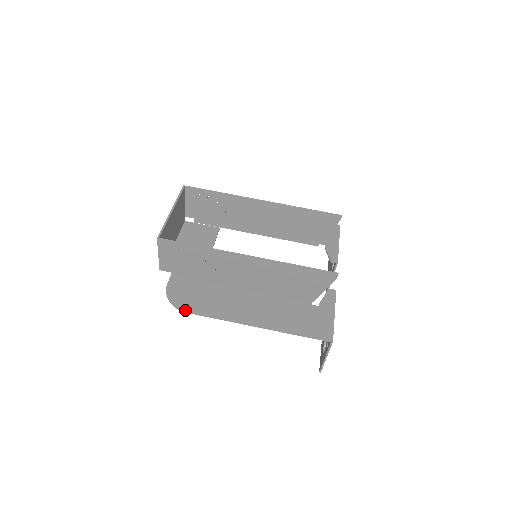
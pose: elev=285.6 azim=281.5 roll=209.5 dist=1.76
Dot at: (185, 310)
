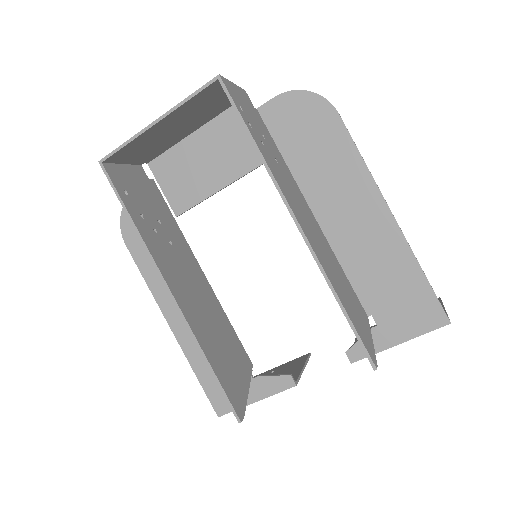
Dot at: (125, 241)
